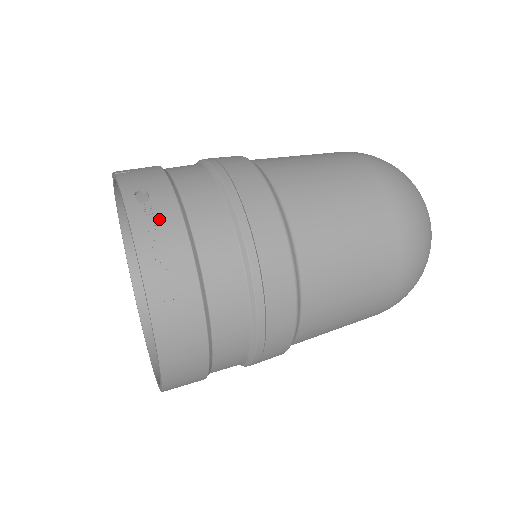
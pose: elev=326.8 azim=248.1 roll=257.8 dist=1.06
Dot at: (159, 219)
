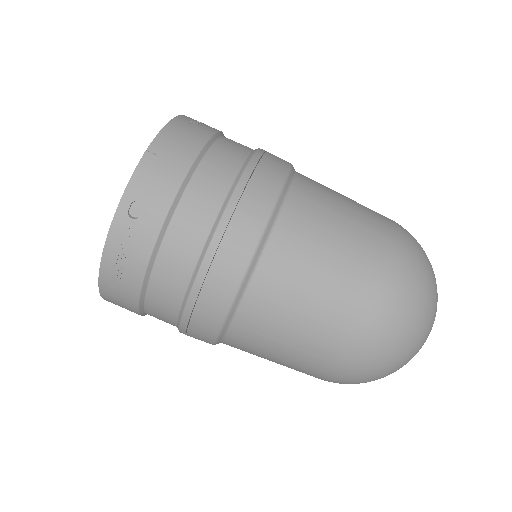
Dot at: (133, 242)
